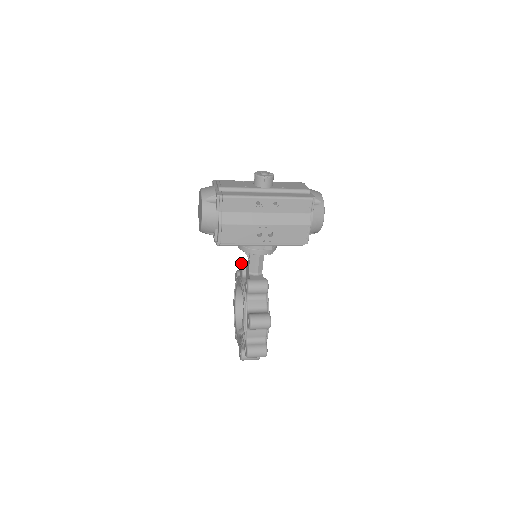
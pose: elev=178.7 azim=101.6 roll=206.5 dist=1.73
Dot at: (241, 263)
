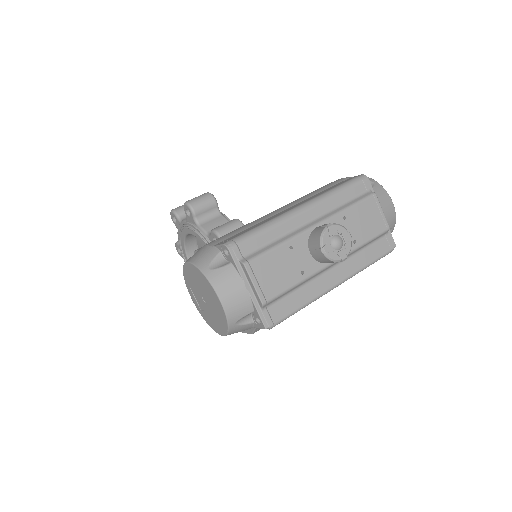
Dot at: occluded
